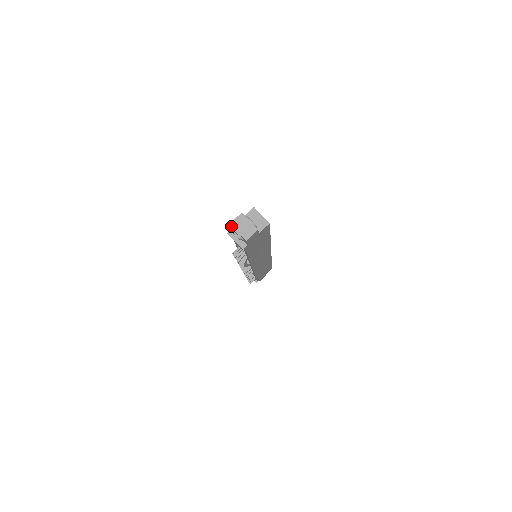
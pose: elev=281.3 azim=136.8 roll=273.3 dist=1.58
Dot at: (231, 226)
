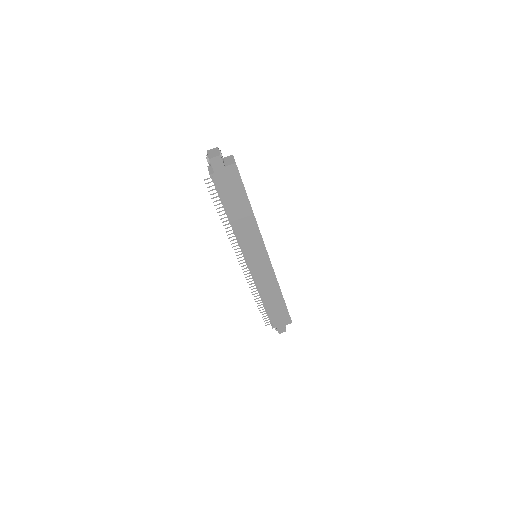
Dot at: occluded
